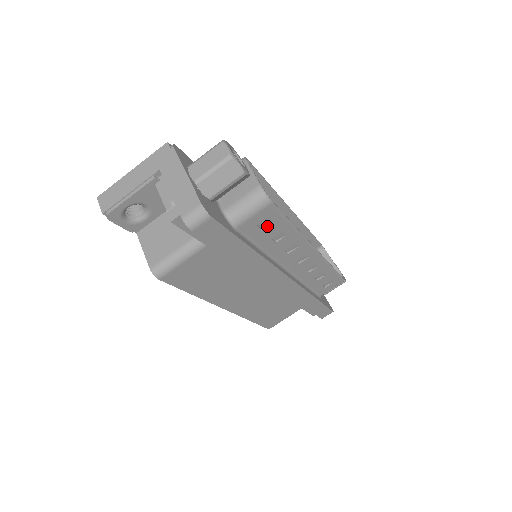
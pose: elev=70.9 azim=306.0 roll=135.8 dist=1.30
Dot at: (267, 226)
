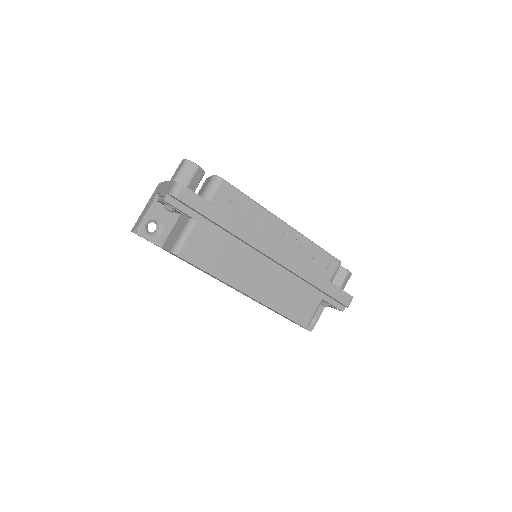
Dot at: (232, 201)
